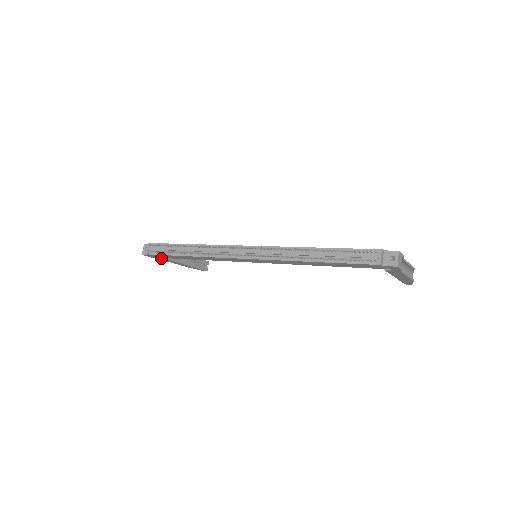
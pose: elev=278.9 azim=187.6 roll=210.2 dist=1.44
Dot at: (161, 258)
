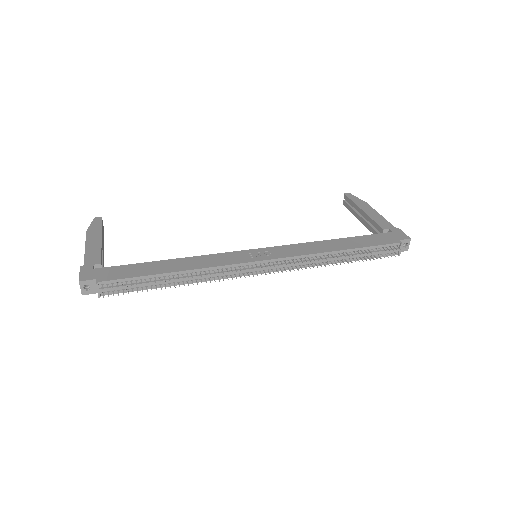
Dot at: occluded
